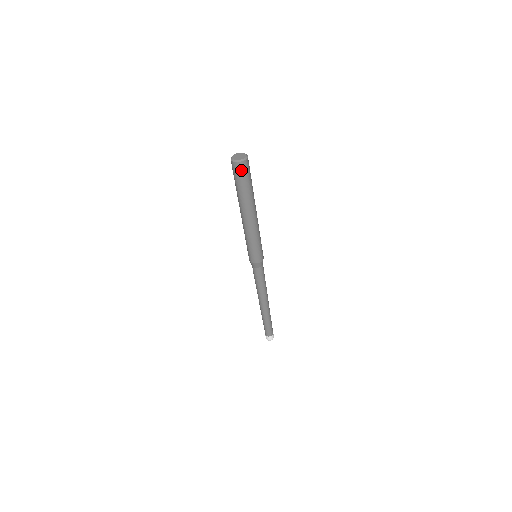
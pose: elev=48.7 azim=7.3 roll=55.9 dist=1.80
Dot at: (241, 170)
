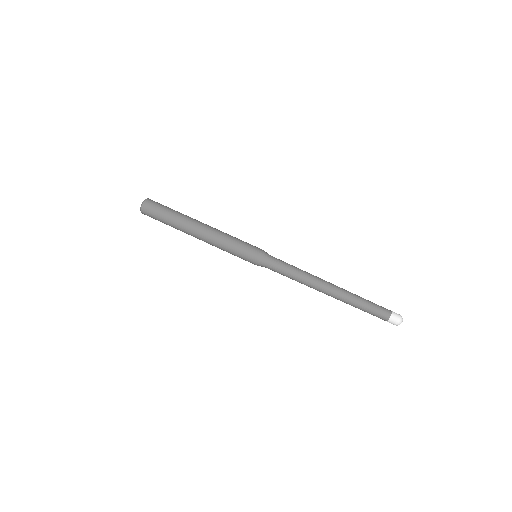
Dot at: (150, 209)
